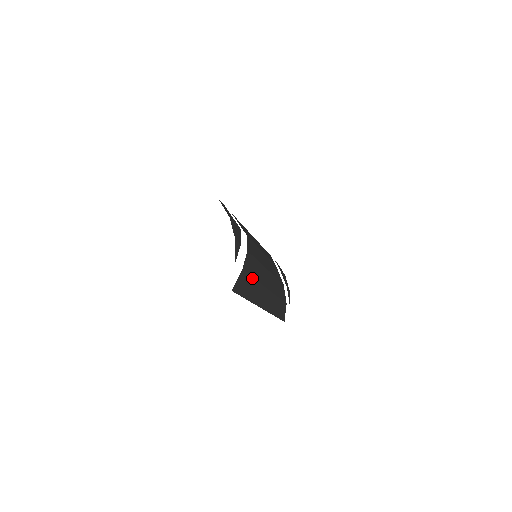
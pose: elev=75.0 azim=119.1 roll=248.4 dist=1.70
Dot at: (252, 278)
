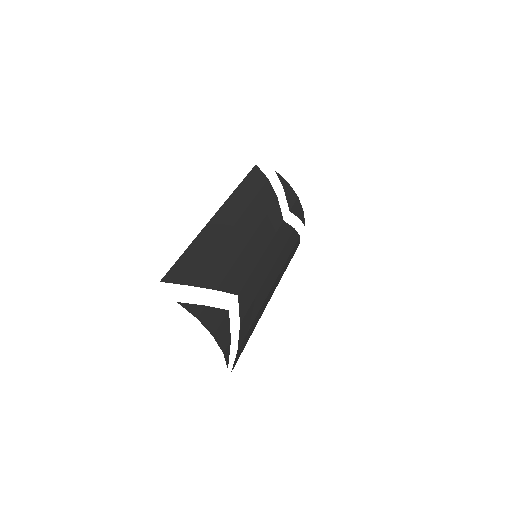
Dot at: (250, 327)
